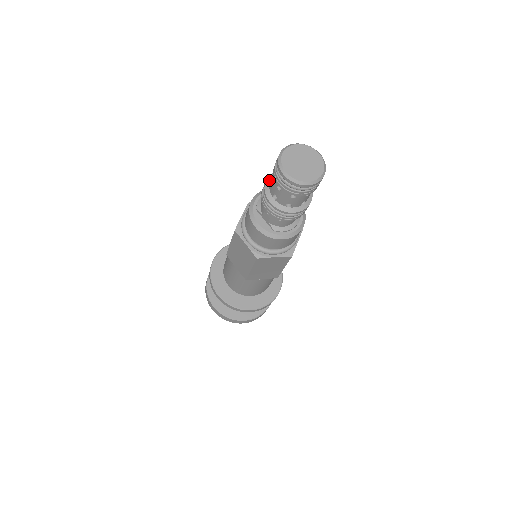
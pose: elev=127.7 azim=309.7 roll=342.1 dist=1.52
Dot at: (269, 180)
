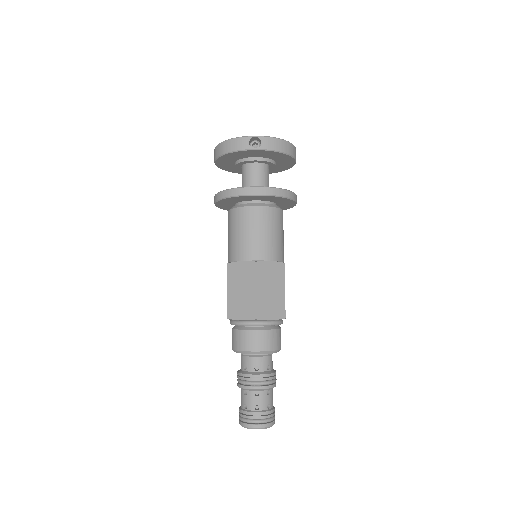
Dot at: (248, 390)
